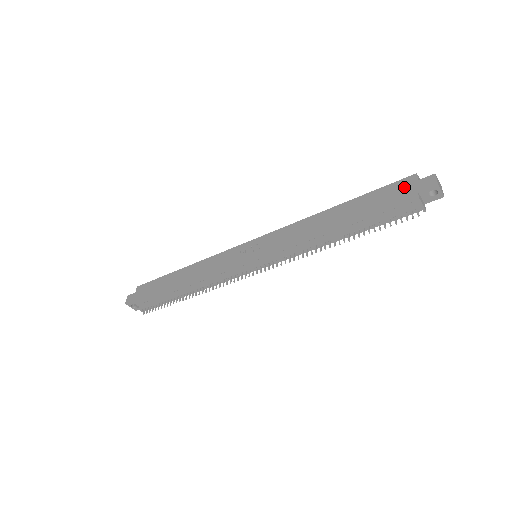
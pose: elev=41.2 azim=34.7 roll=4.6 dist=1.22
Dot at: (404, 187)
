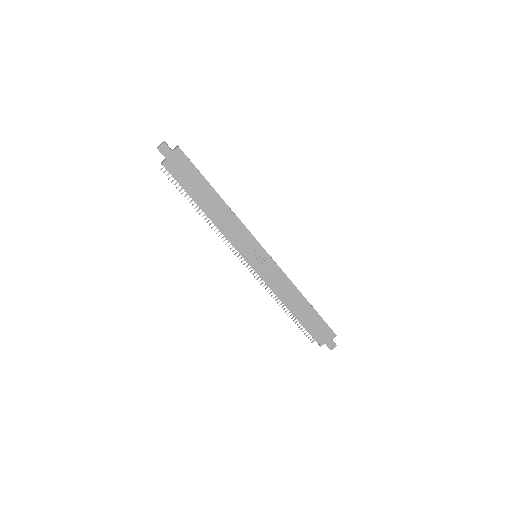
Dot at: (327, 335)
